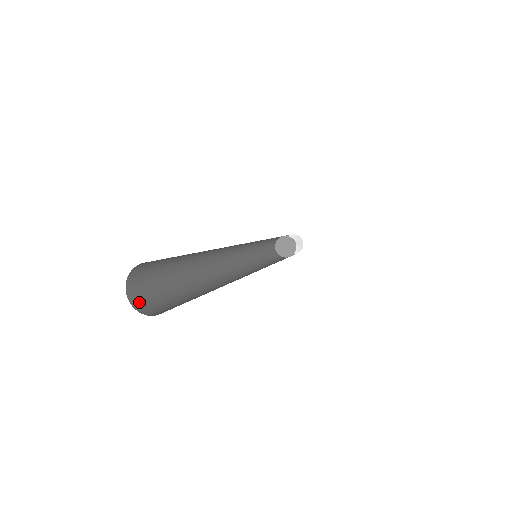
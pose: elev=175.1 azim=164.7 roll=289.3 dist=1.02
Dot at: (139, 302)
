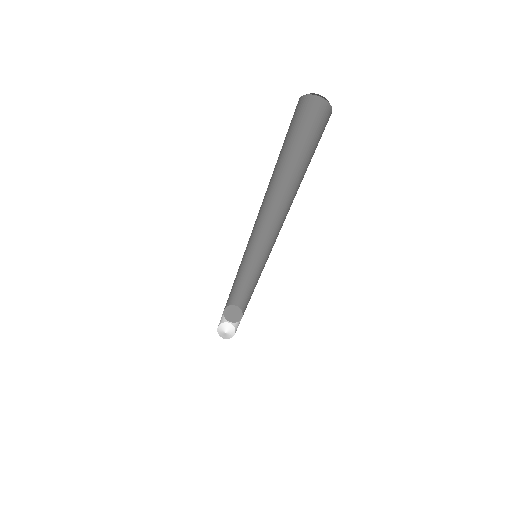
Dot at: occluded
